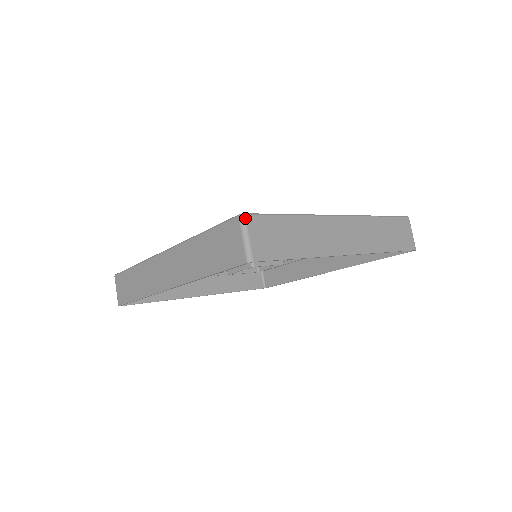
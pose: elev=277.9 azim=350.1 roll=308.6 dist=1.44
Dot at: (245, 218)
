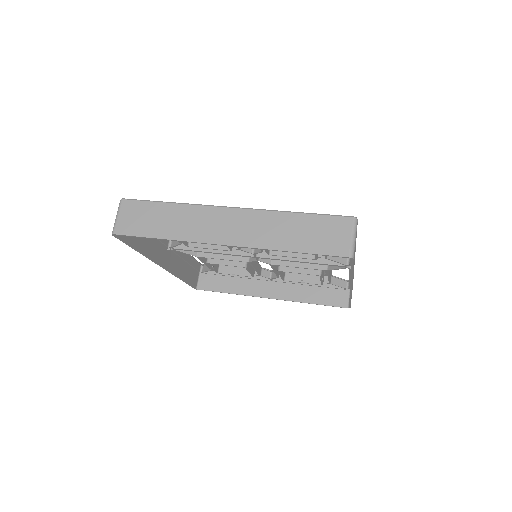
Dot at: (121, 202)
